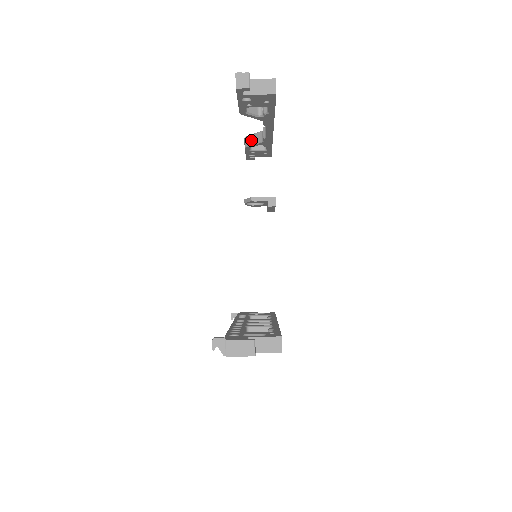
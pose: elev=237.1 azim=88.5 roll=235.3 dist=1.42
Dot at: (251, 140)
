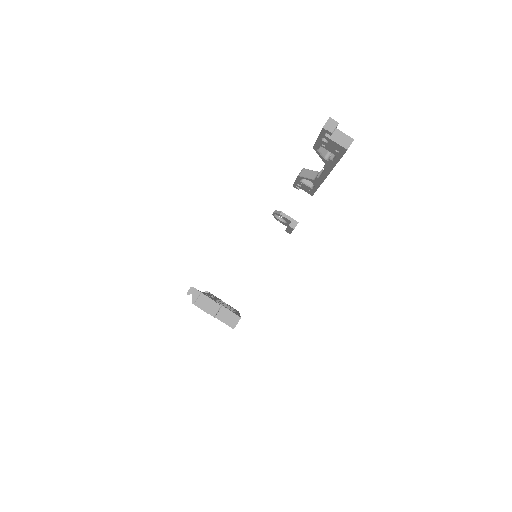
Dot at: (306, 173)
